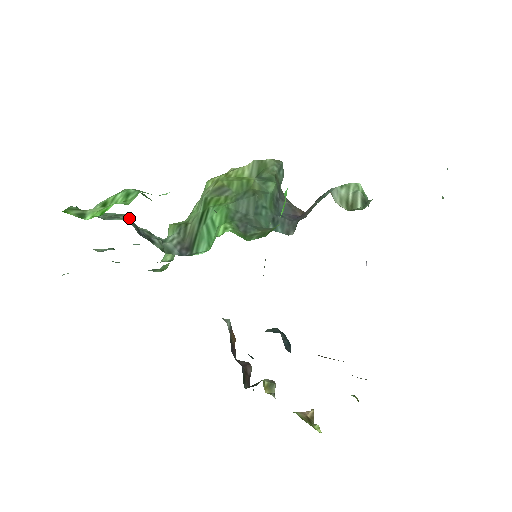
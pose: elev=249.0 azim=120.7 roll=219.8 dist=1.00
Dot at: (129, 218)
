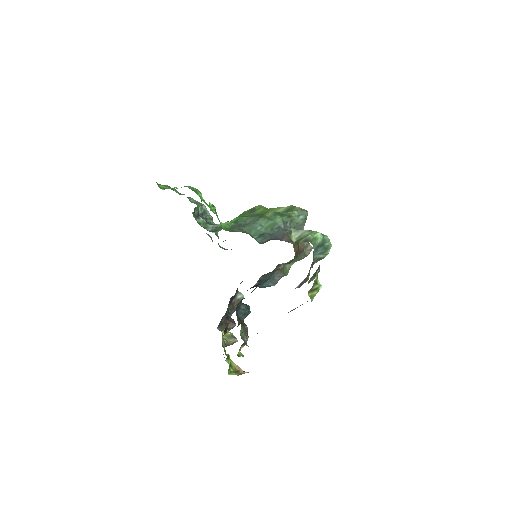
Dot at: (203, 206)
